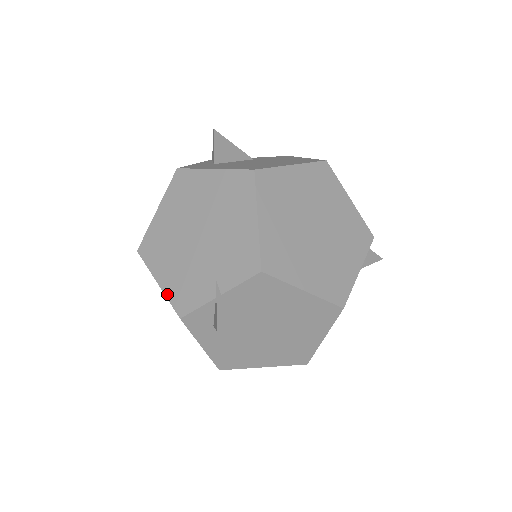
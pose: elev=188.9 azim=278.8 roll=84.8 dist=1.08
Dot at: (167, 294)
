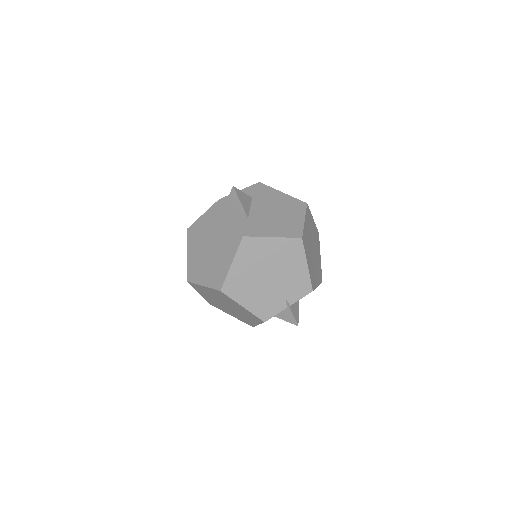
Dot at: (252, 312)
